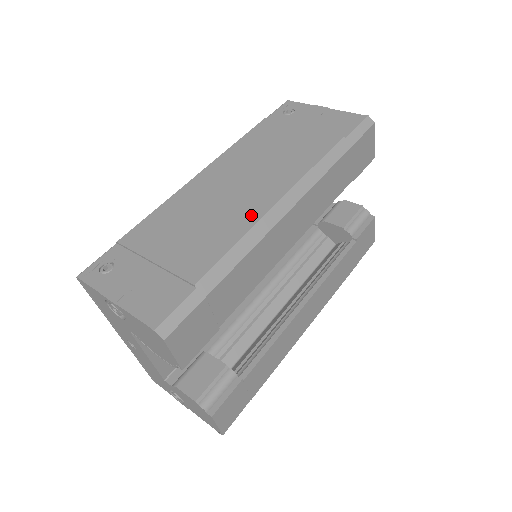
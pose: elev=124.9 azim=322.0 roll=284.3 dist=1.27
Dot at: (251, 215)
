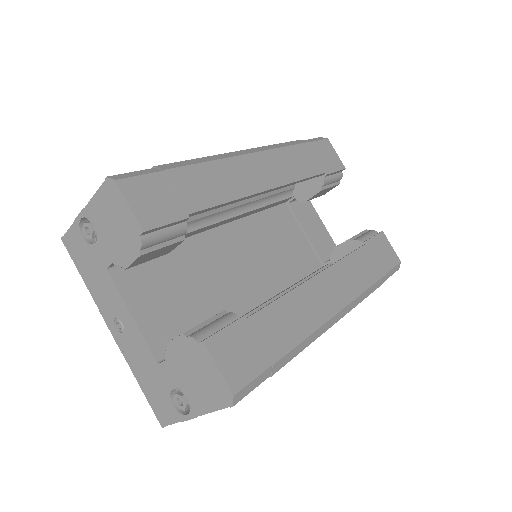
Dot at: occluded
